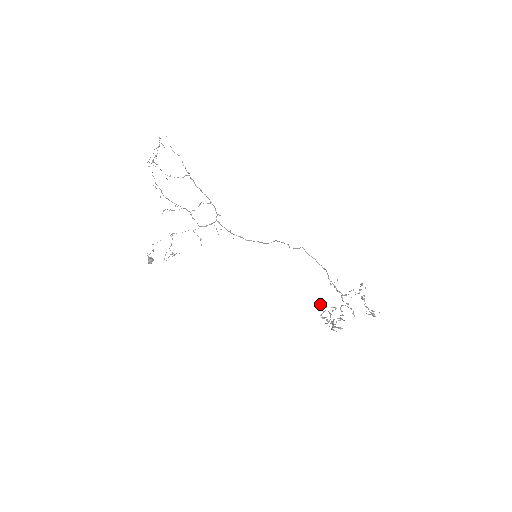
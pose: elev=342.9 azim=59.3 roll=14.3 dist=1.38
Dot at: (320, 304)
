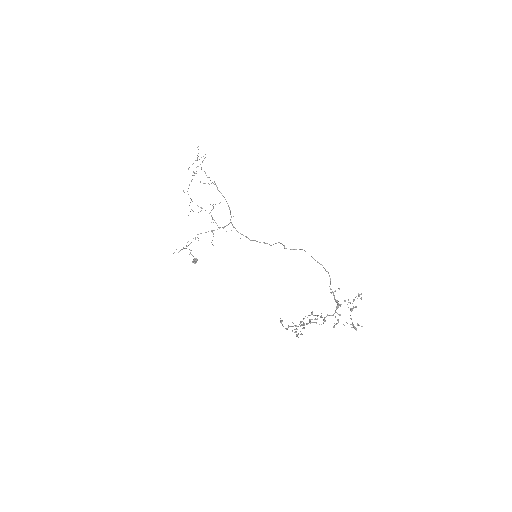
Dot at: (311, 312)
